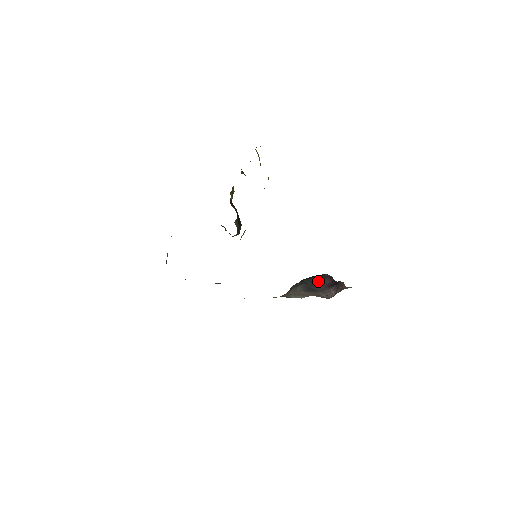
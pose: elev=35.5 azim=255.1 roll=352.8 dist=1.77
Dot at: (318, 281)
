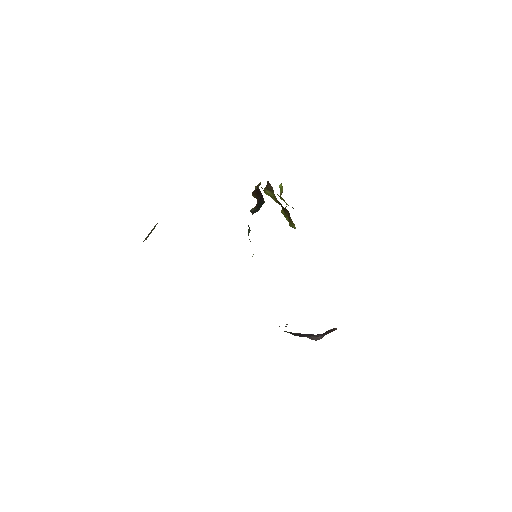
Dot at: (298, 333)
